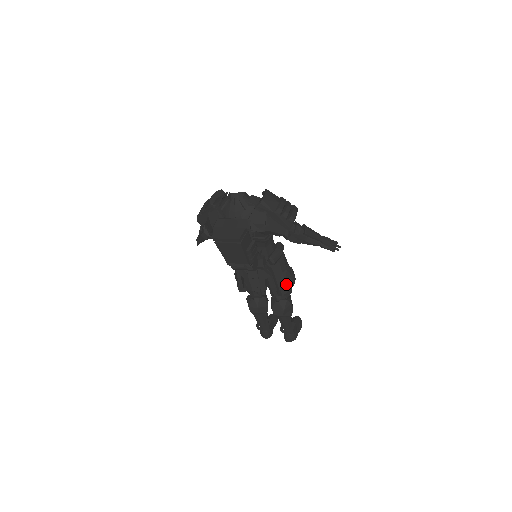
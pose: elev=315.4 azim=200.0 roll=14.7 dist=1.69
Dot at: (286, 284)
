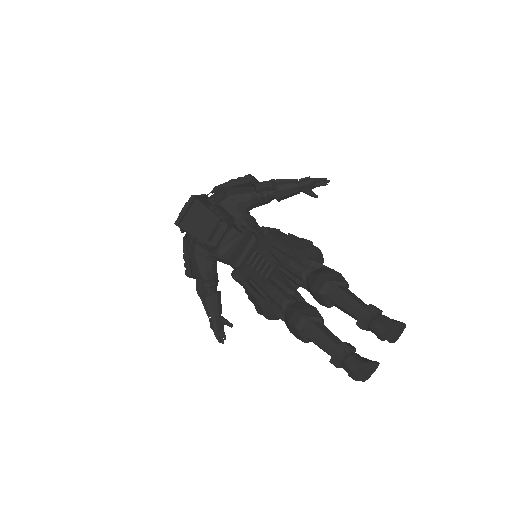
Dot at: (299, 243)
